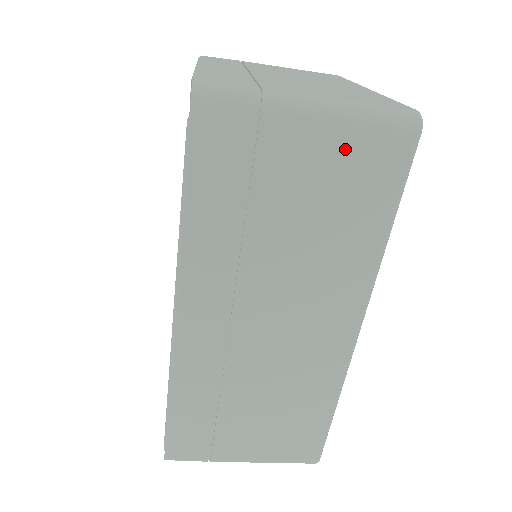
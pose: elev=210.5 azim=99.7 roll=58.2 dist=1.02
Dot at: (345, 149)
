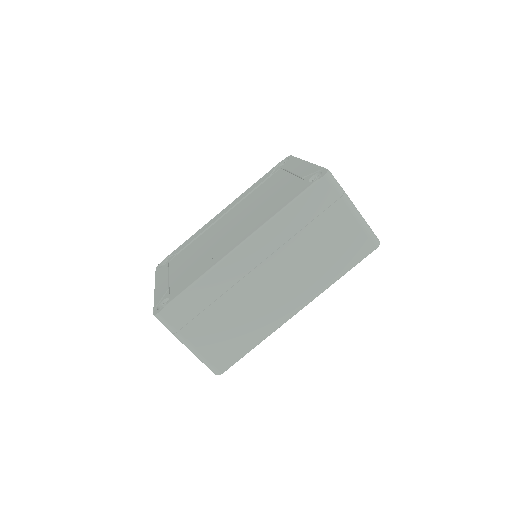
Dot at: (353, 233)
